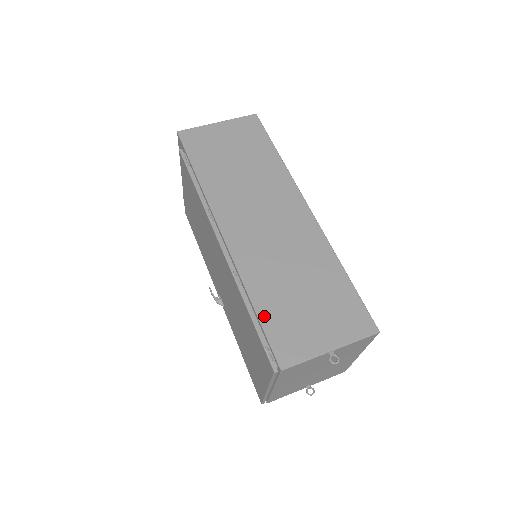
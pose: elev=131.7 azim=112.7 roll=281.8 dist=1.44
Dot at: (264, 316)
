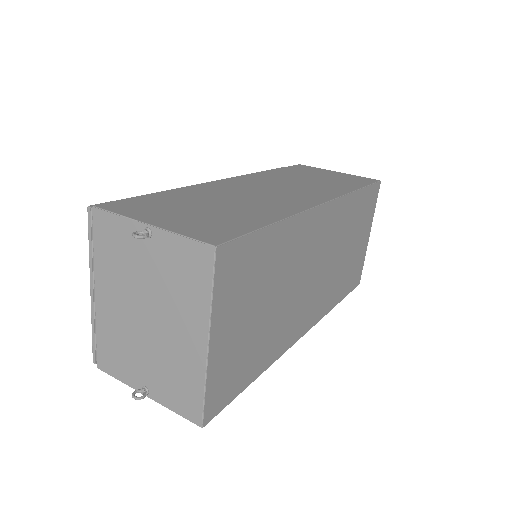
Dot at: (155, 195)
